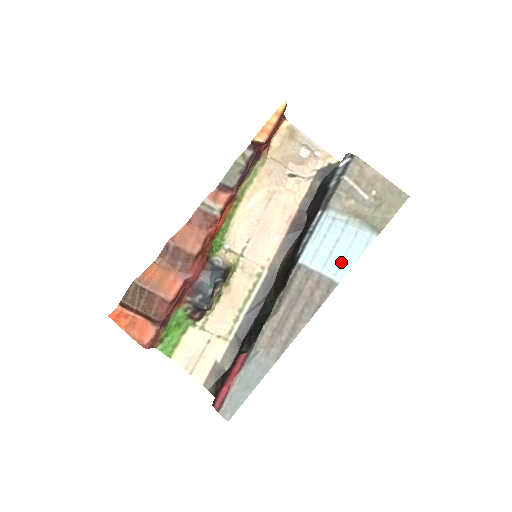
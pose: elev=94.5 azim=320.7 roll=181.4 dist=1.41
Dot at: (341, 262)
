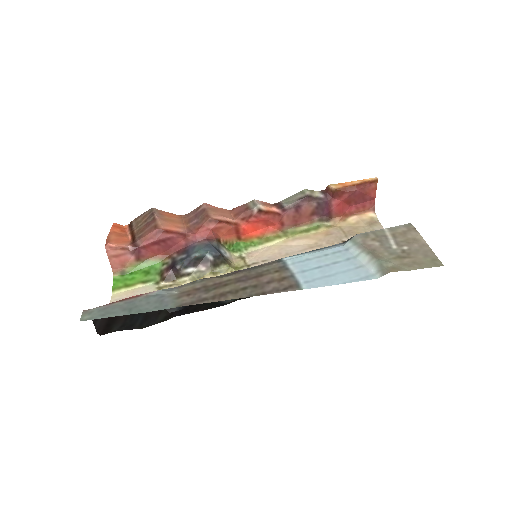
Dot at: (322, 277)
